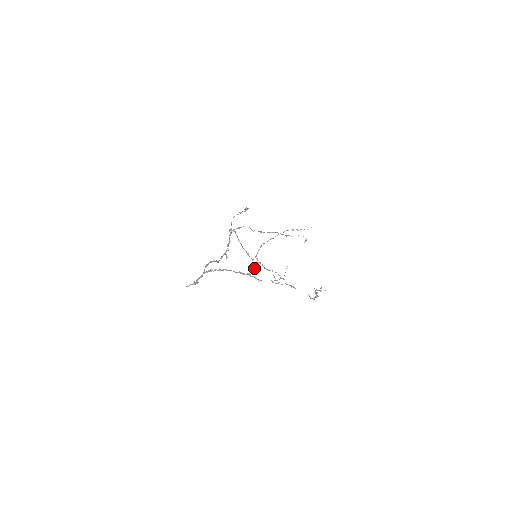
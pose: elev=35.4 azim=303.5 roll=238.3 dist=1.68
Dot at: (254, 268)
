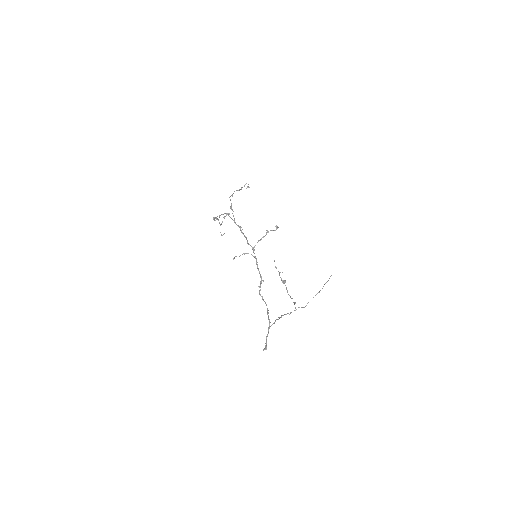
Dot at: (294, 310)
